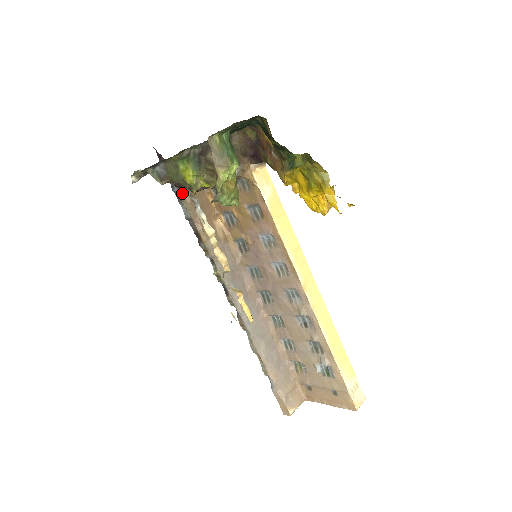
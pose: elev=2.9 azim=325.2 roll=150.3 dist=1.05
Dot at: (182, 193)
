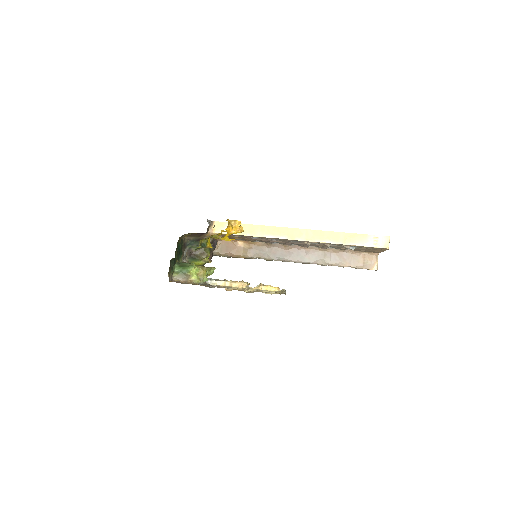
Dot at: (214, 254)
